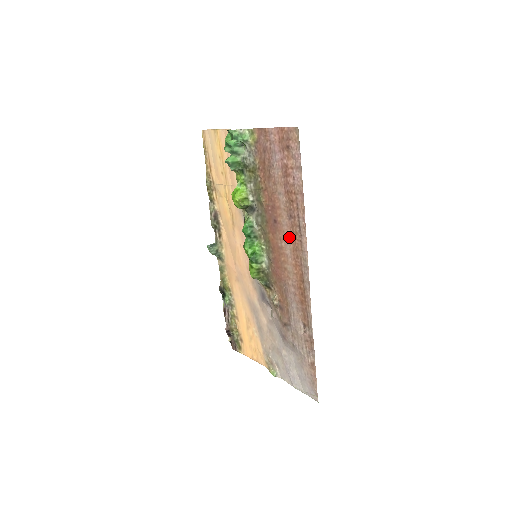
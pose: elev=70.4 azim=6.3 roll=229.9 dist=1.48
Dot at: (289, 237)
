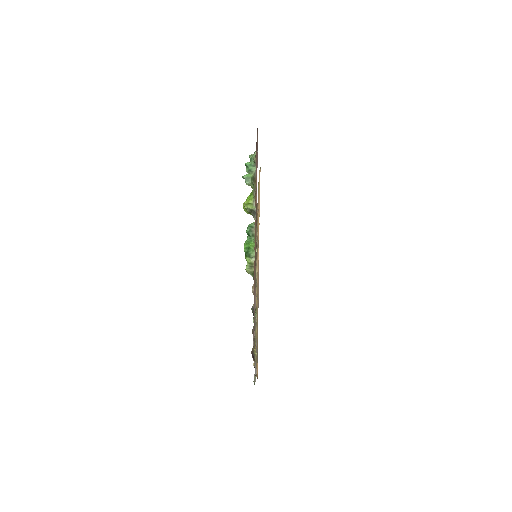
Dot at: occluded
